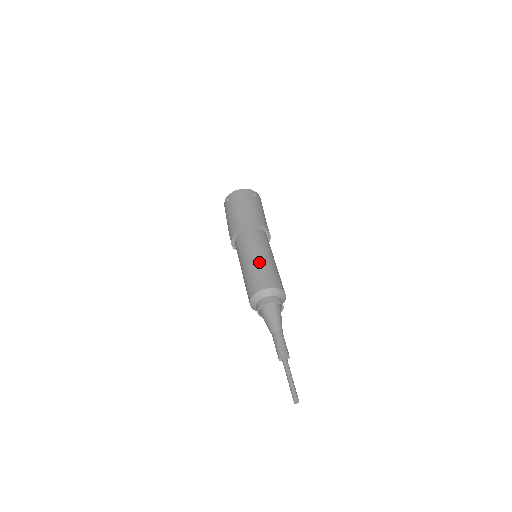
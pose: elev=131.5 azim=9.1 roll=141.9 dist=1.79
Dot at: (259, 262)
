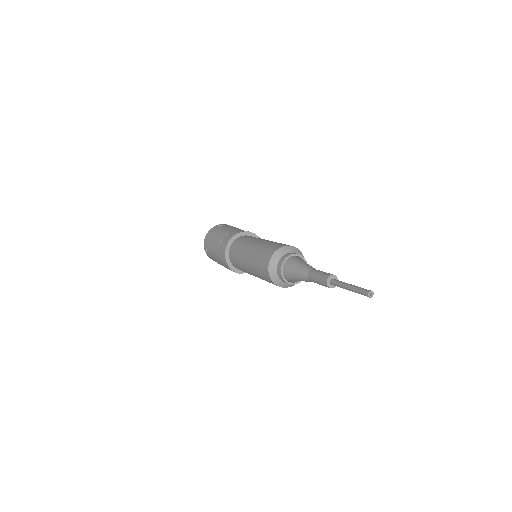
Dot at: (253, 251)
